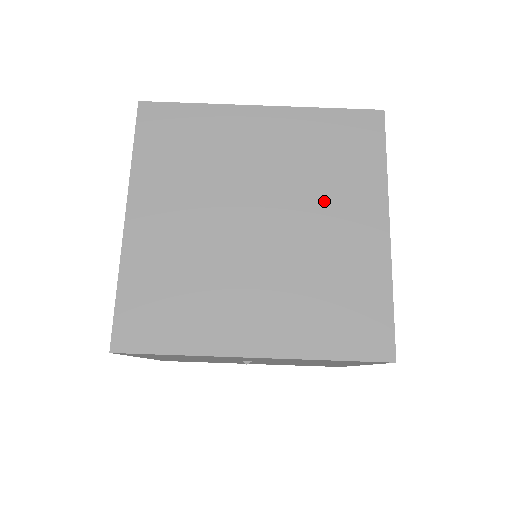
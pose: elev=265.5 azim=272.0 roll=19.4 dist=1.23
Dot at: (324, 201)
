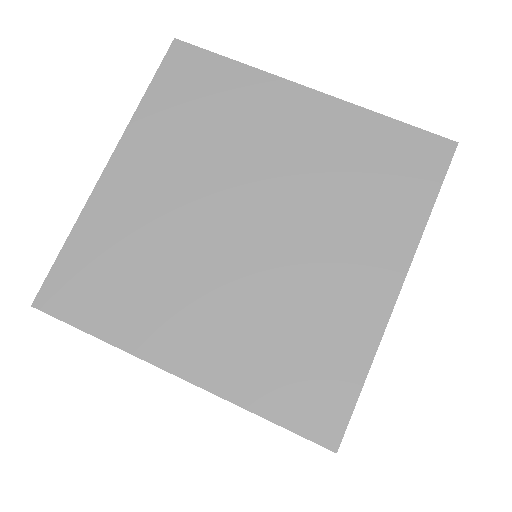
Dot at: (335, 228)
